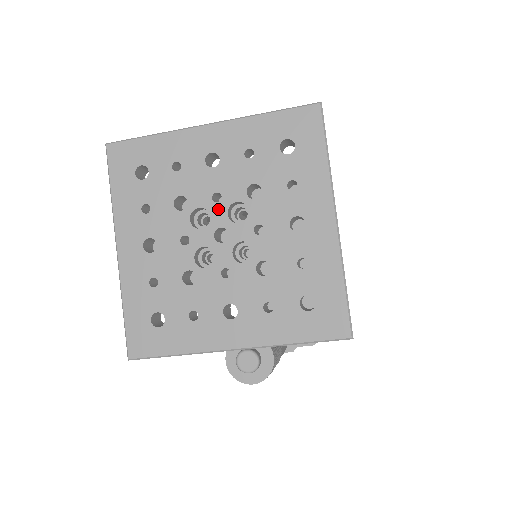
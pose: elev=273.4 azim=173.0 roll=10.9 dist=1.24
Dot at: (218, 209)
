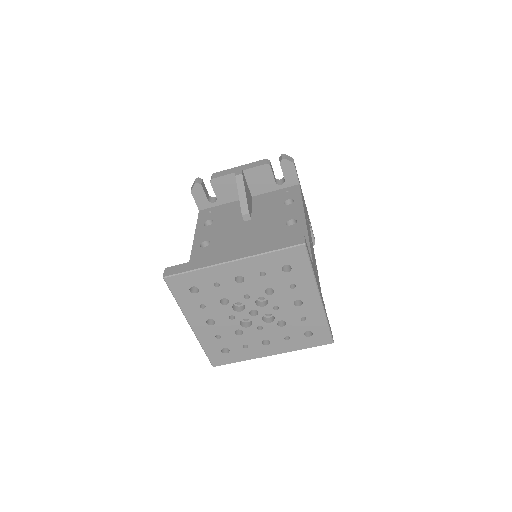
Dot at: (249, 302)
